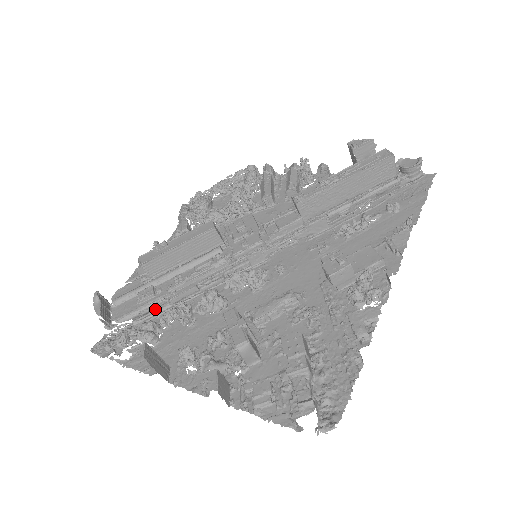
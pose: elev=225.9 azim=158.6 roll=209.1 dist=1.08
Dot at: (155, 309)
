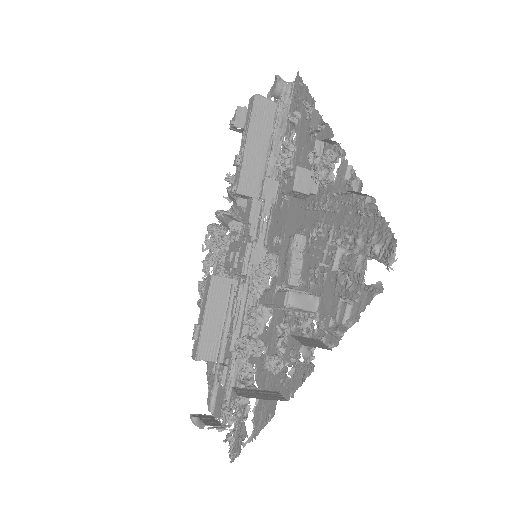
Dot at: (238, 376)
